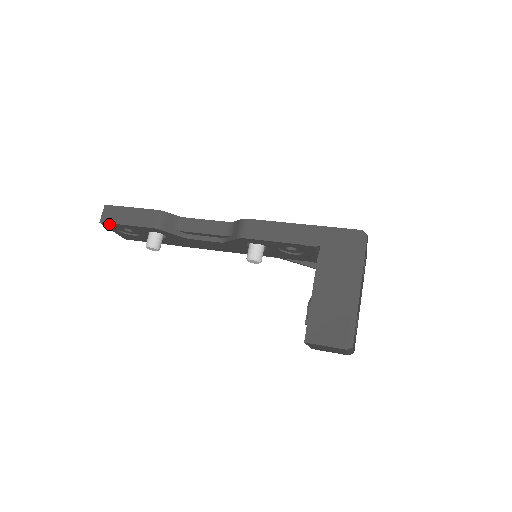
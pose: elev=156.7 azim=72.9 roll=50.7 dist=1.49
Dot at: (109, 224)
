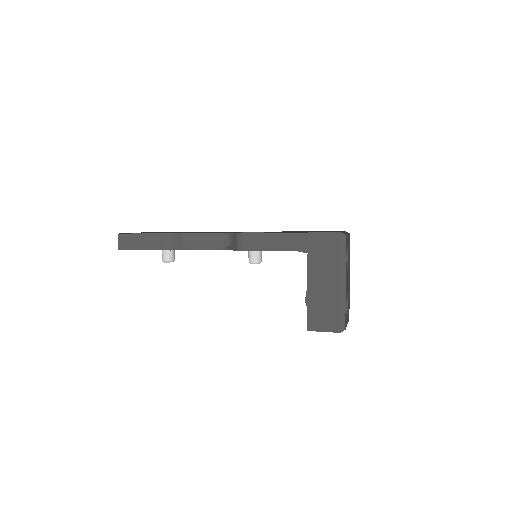
Dot at: (127, 249)
